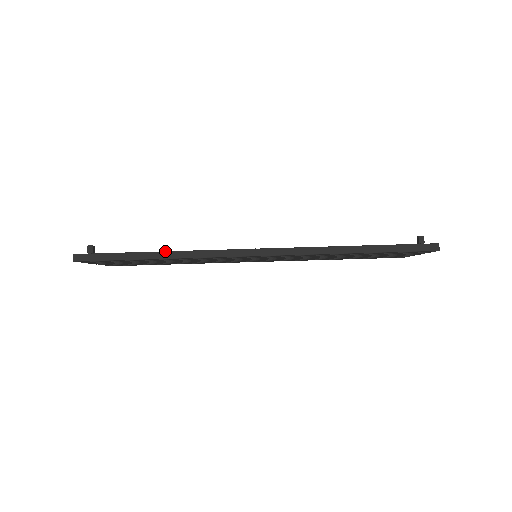
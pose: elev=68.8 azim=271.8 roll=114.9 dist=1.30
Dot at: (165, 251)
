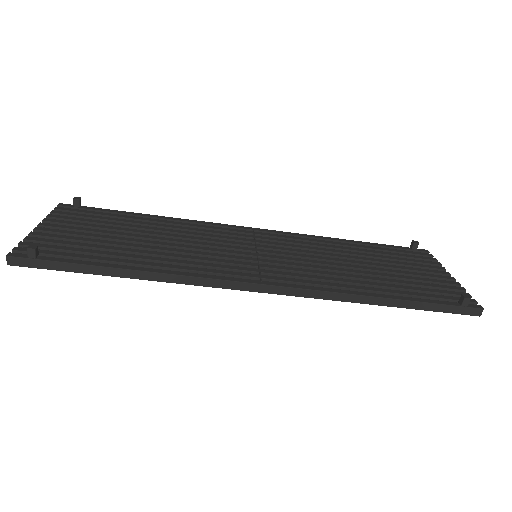
Dot at: (140, 270)
